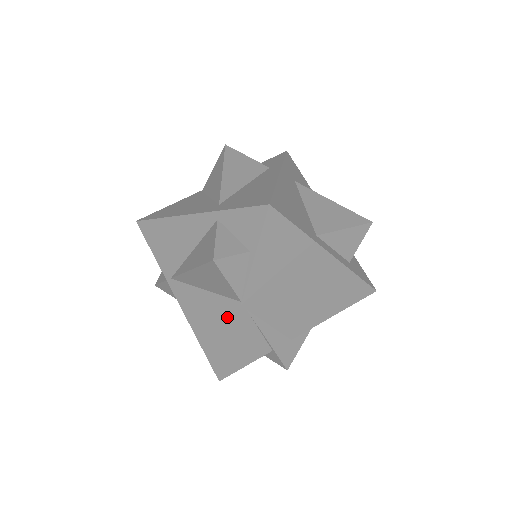
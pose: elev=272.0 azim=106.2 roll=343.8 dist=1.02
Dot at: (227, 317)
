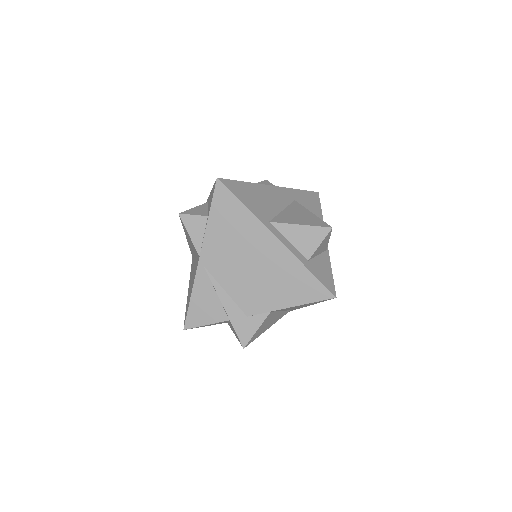
Dot at: (195, 273)
